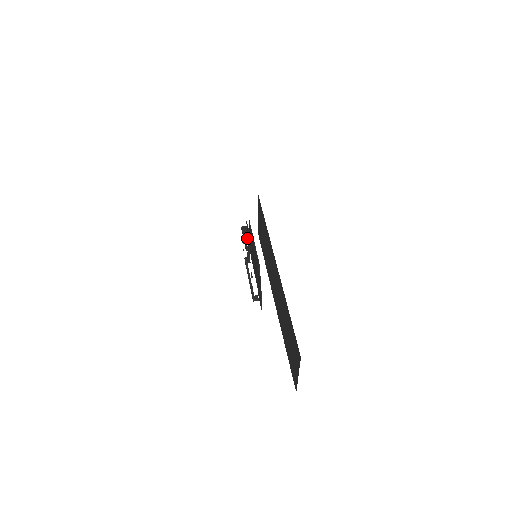
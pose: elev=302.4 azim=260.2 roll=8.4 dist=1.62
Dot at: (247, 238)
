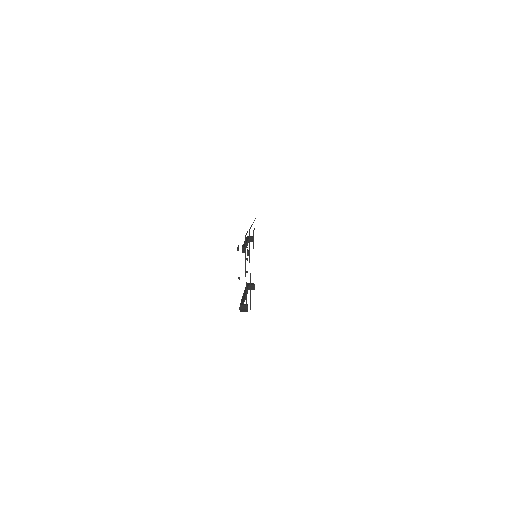
Dot at: occluded
